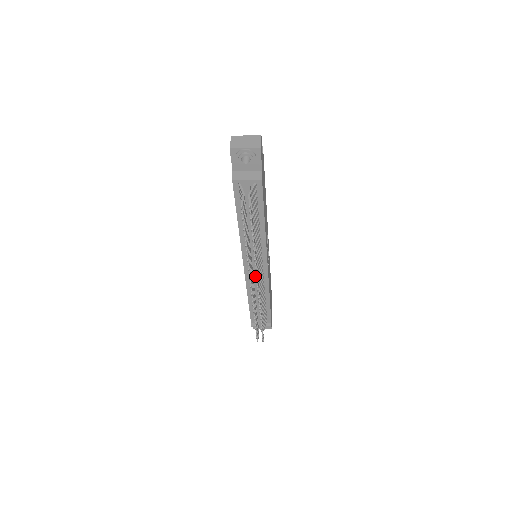
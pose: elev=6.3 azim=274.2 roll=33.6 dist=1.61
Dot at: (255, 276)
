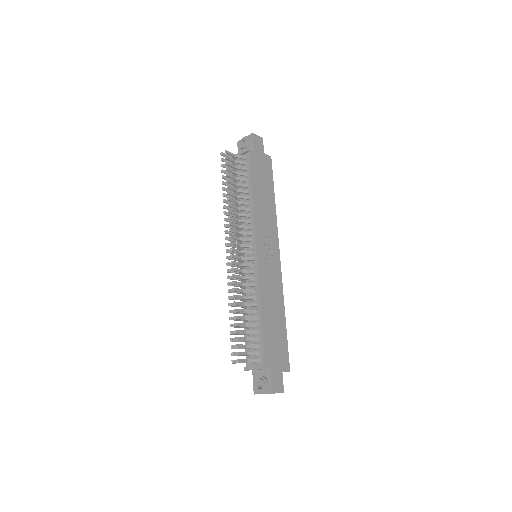
Dot at: (246, 267)
